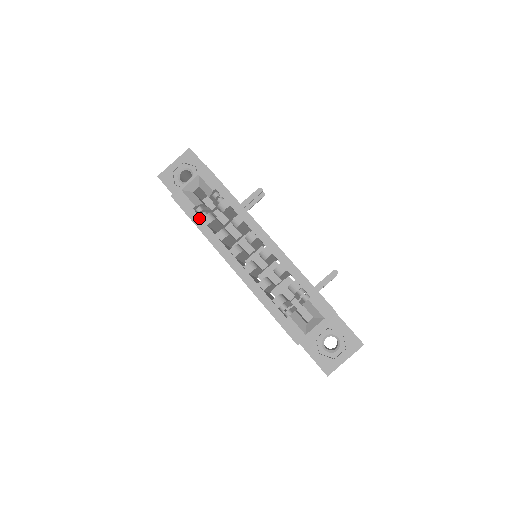
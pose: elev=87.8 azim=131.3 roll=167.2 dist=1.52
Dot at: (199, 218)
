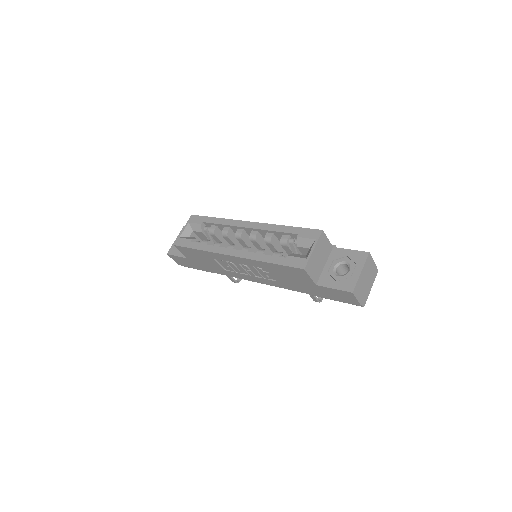
Dot at: (197, 244)
